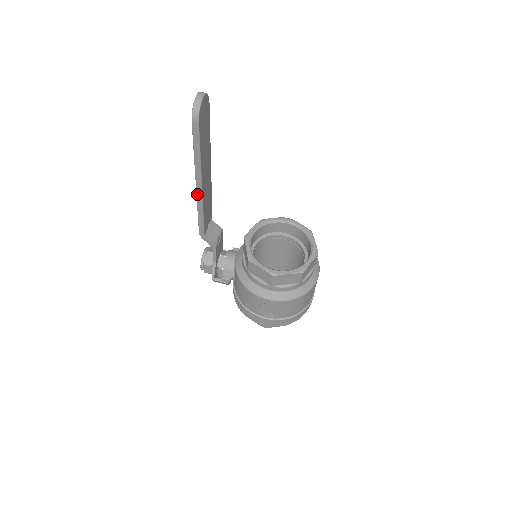
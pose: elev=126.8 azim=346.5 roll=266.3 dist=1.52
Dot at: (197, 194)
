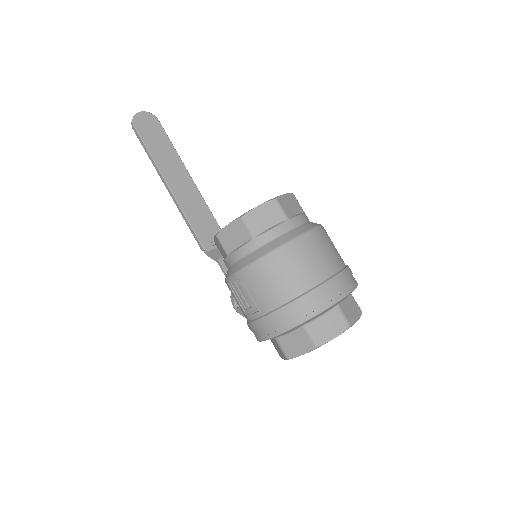
Dot at: (172, 198)
